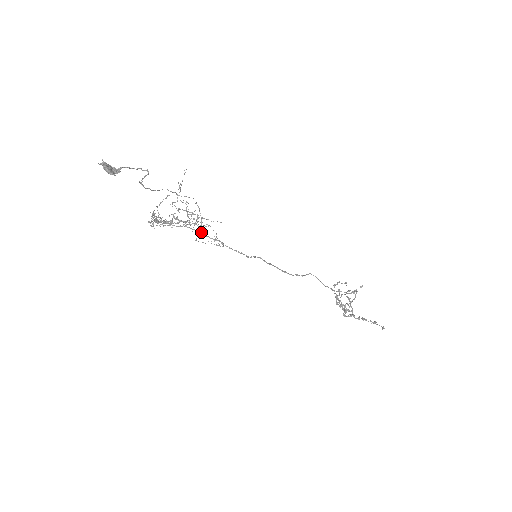
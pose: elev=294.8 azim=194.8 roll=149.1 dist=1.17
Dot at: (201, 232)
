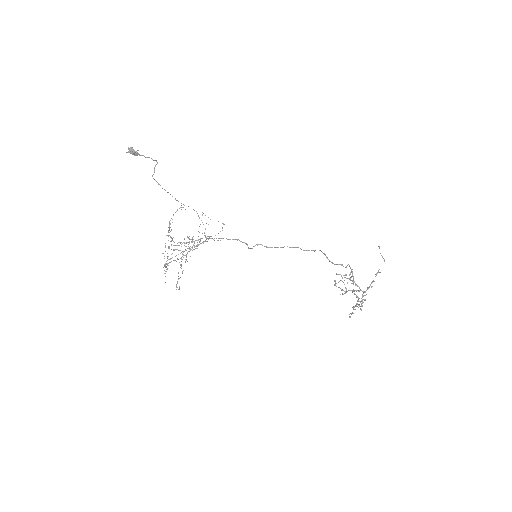
Dot at: (206, 237)
